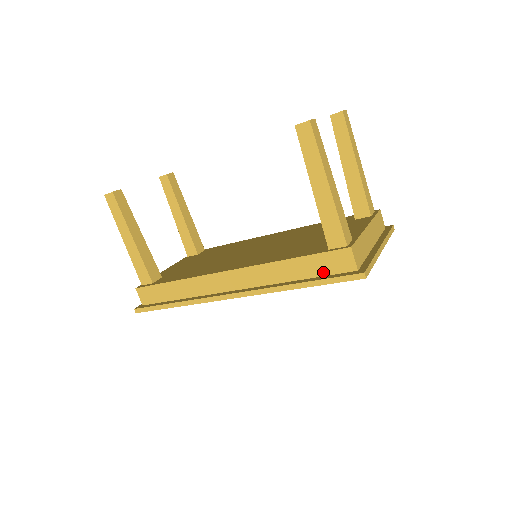
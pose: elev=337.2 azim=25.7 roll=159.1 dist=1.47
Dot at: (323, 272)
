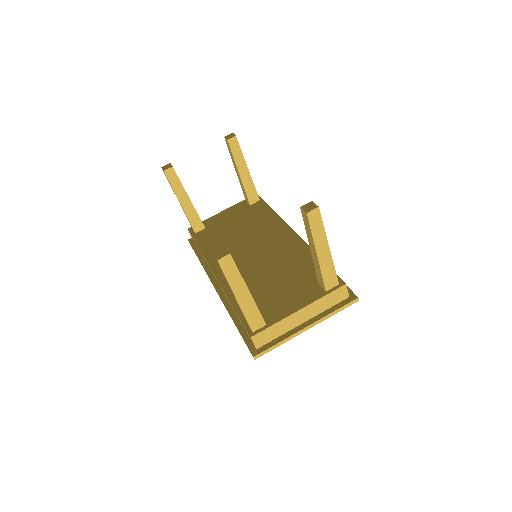
Dot at: occluded
